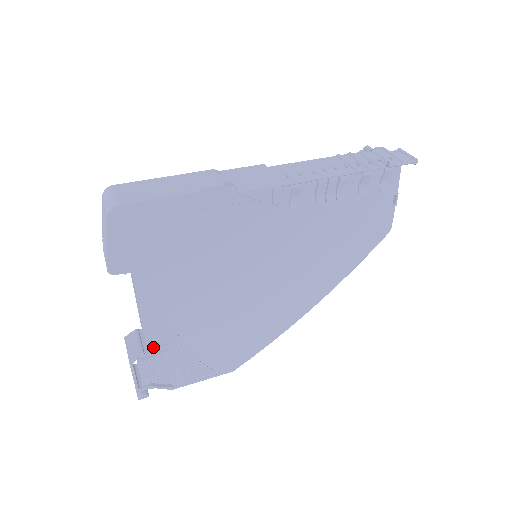
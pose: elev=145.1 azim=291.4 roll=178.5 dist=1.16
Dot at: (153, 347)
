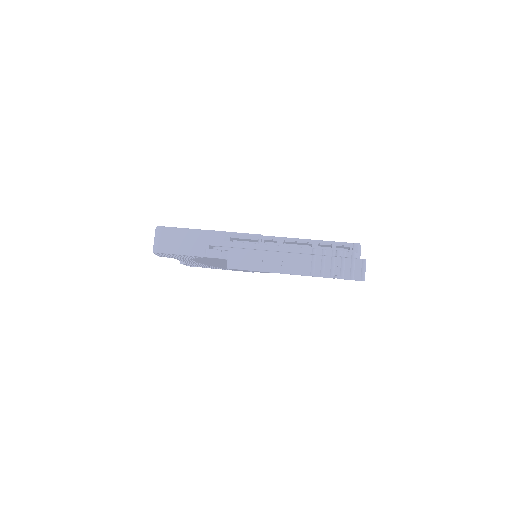
Dot at: (192, 264)
